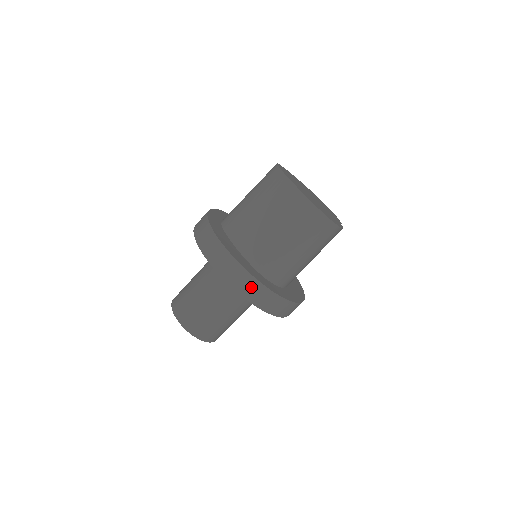
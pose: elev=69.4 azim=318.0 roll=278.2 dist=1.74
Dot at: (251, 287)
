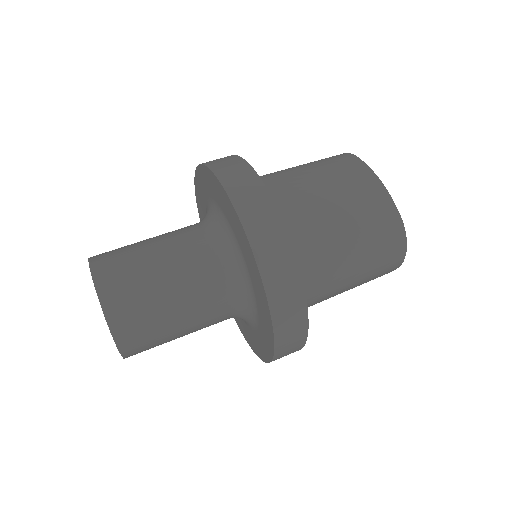
Dot at: (283, 269)
